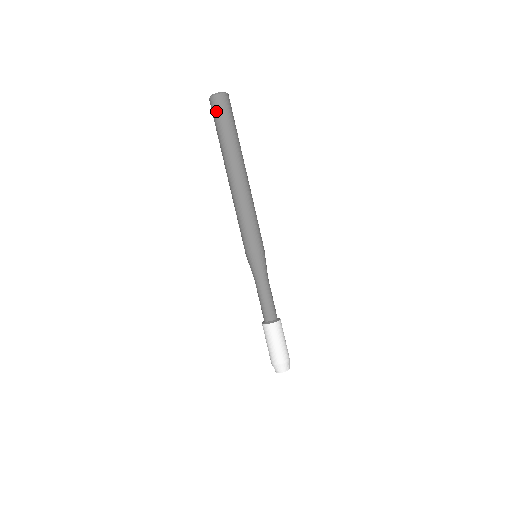
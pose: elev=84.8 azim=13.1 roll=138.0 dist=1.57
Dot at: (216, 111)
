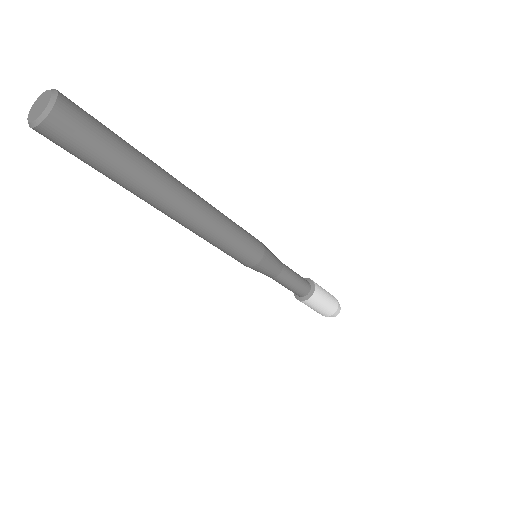
Dot at: occluded
